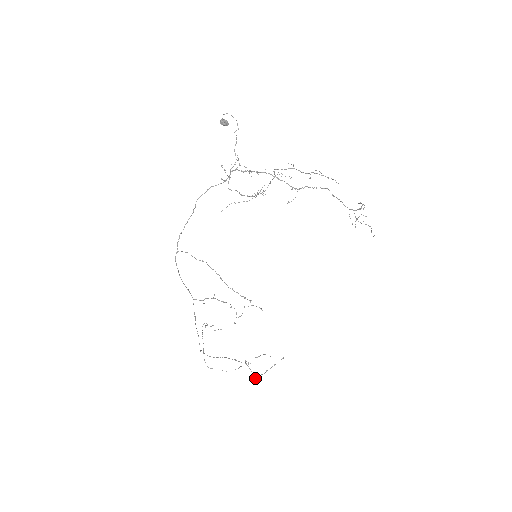
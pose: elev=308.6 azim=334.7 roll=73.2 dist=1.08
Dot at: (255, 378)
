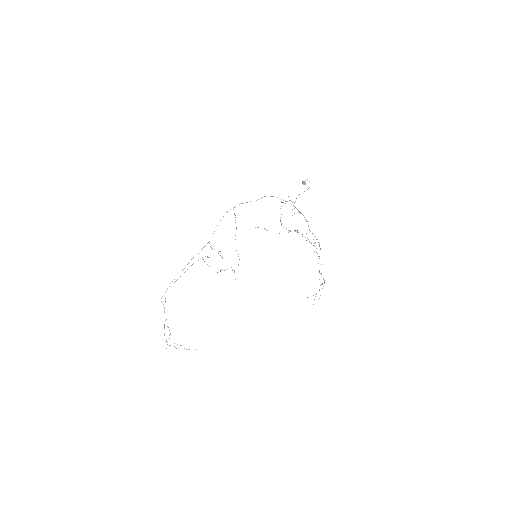
Dot at: (166, 348)
